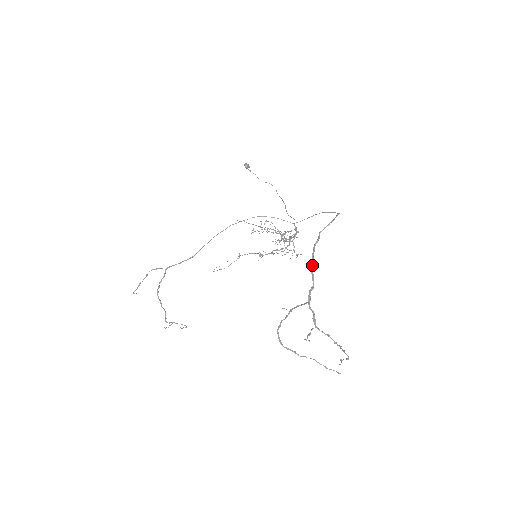
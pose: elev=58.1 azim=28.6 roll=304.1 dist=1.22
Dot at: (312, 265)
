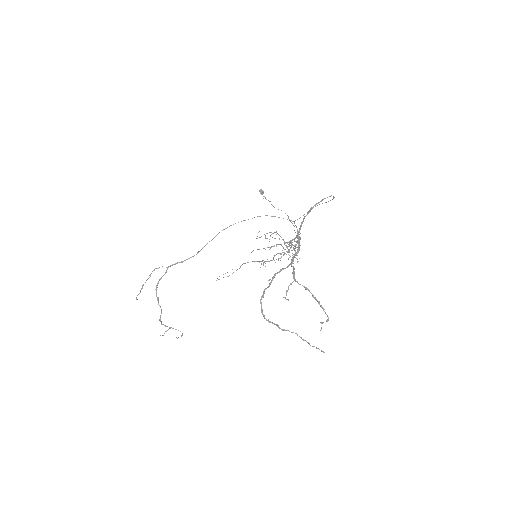
Dot at: (299, 231)
